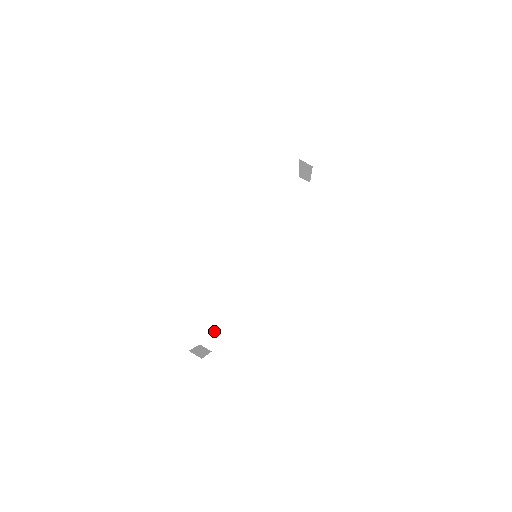
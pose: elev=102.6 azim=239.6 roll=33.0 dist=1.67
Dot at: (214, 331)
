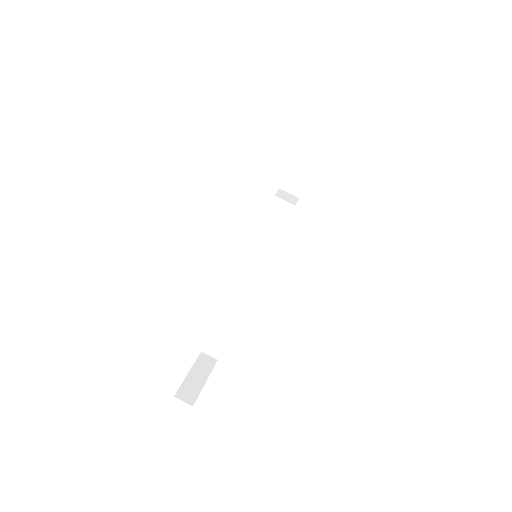
Dot at: (216, 337)
